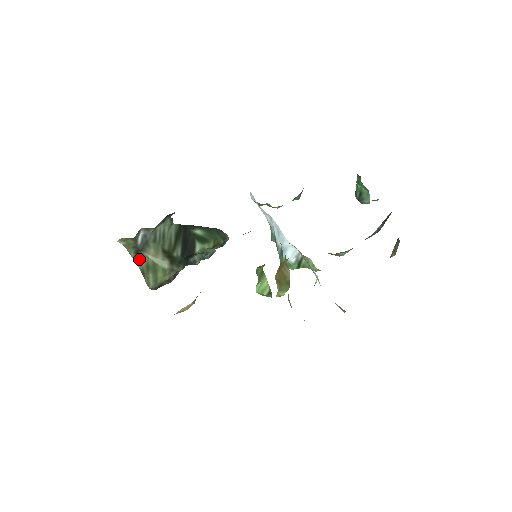
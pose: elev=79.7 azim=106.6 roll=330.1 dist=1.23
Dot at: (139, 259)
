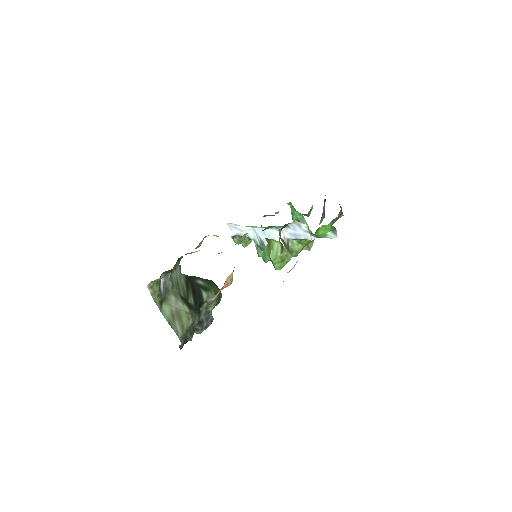
Dot at: (164, 310)
